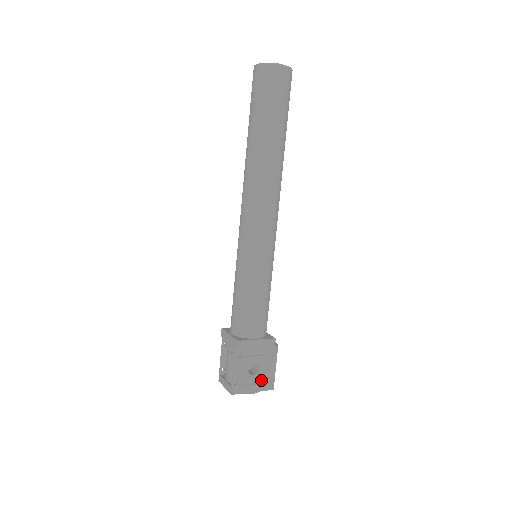
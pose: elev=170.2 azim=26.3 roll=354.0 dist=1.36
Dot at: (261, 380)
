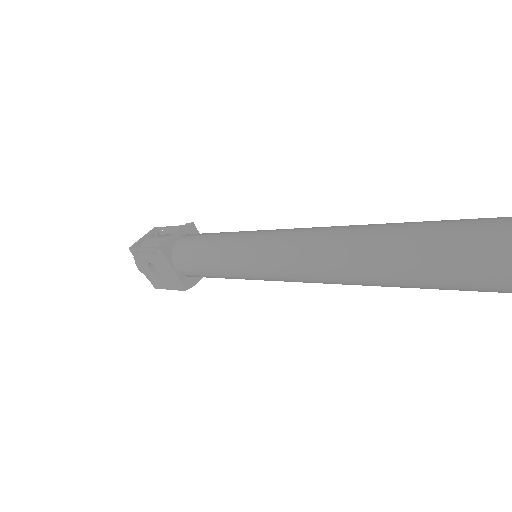
Dot at: (151, 276)
